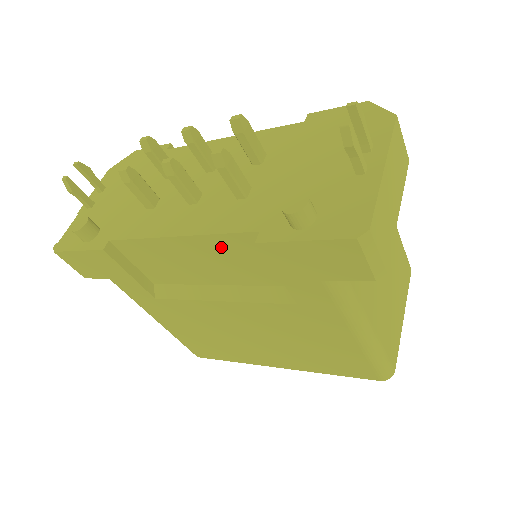
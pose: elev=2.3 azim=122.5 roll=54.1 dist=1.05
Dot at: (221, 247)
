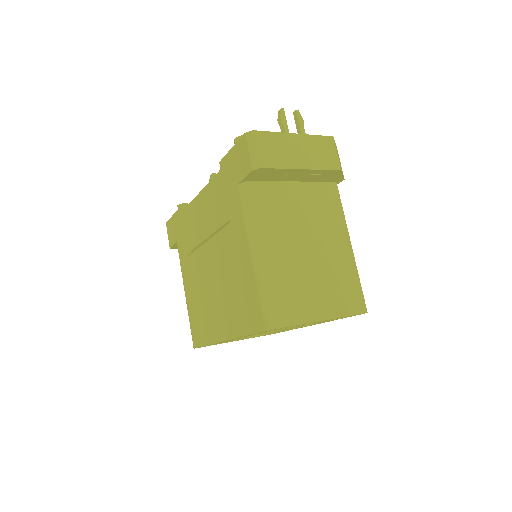
Dot at: (216, 188)
